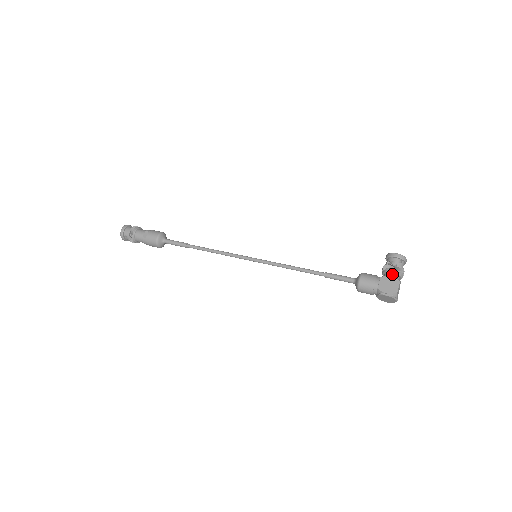
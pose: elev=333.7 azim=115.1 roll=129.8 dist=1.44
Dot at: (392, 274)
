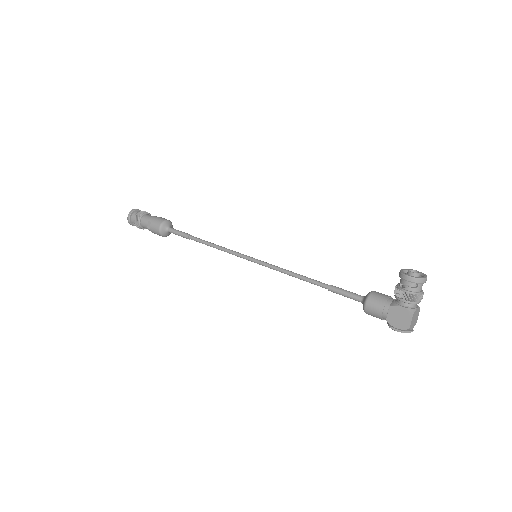
Dot at: (404, 303)
